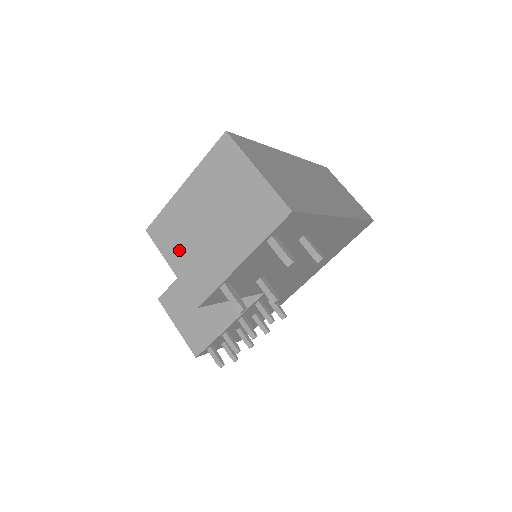
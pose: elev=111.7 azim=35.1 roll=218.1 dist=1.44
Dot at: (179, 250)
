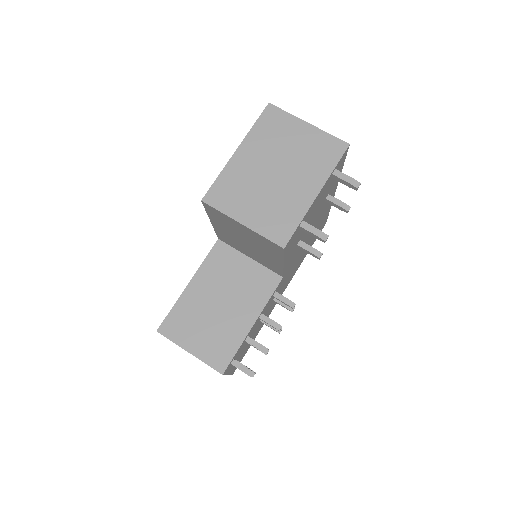
Dot at: (247, 205)
